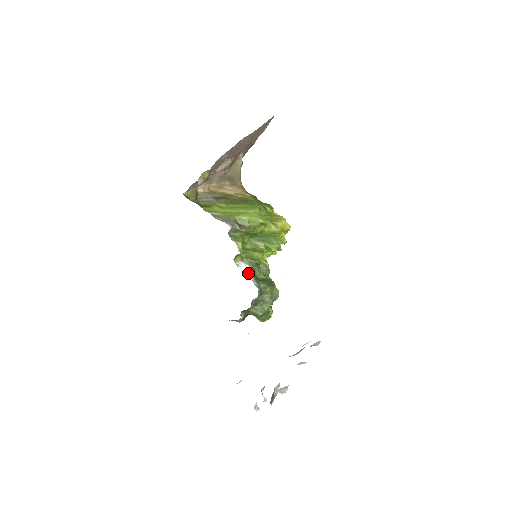
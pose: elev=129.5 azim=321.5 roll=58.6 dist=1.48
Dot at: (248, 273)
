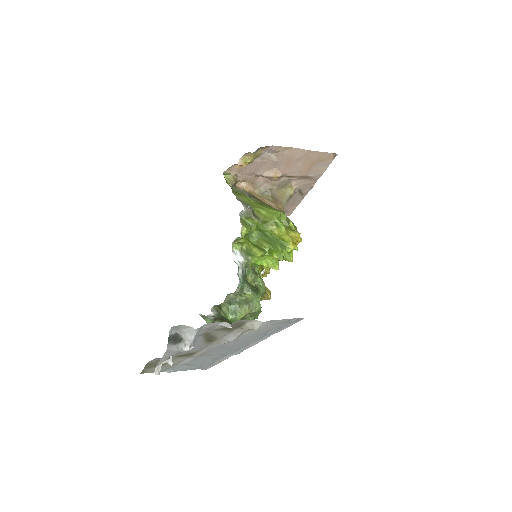
Dot at: (239, 264)
